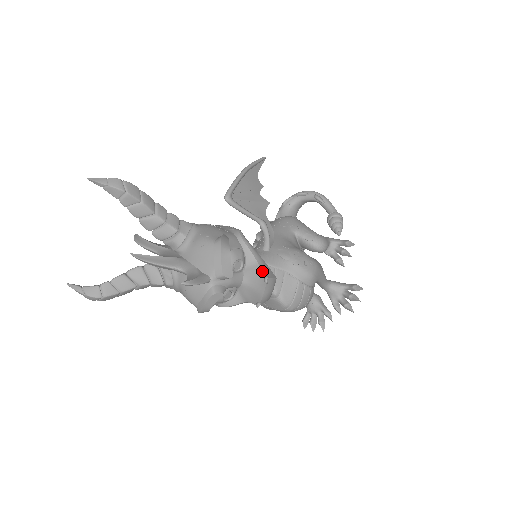
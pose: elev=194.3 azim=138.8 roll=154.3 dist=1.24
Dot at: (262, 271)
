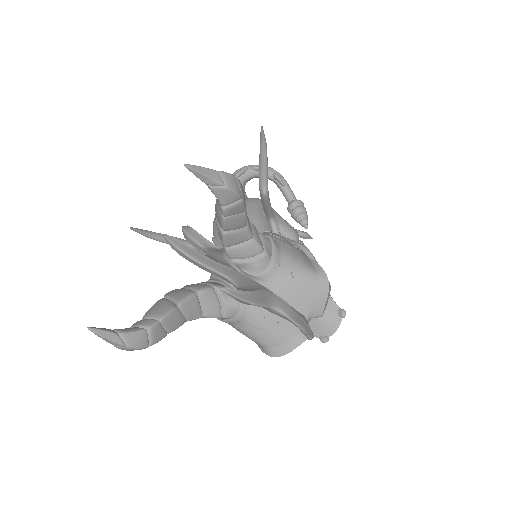
Dot at: (334, 301)
